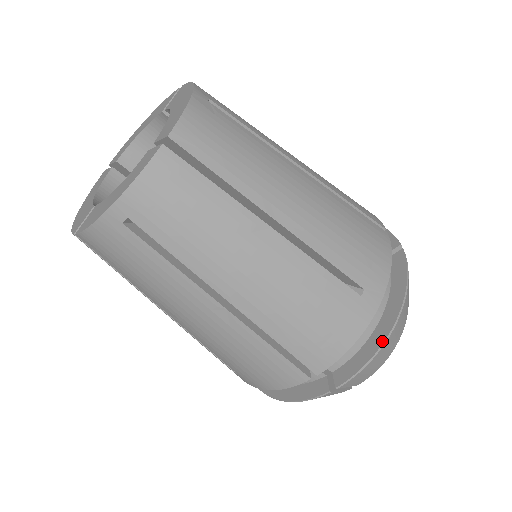
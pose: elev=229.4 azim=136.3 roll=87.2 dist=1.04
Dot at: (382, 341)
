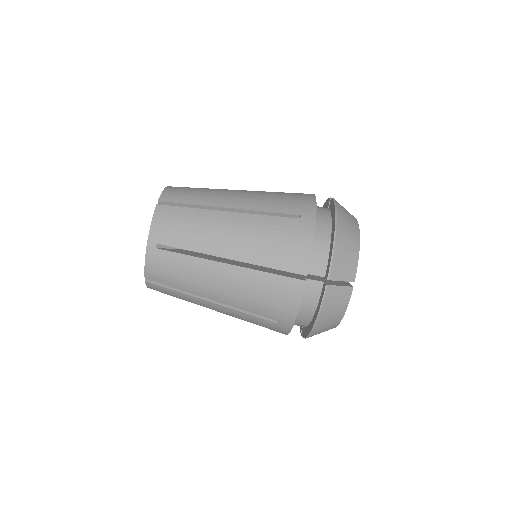
Dot at: (333, 236)
